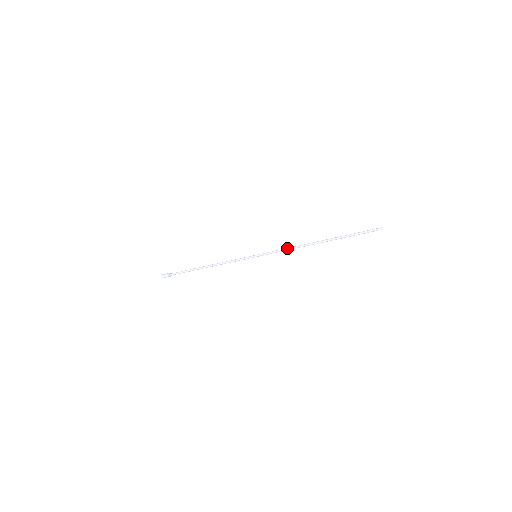
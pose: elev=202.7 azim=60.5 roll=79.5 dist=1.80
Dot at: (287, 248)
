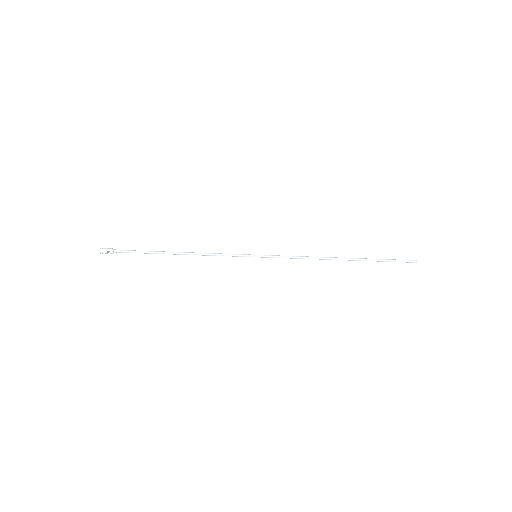
Dot at: (301, 256)
